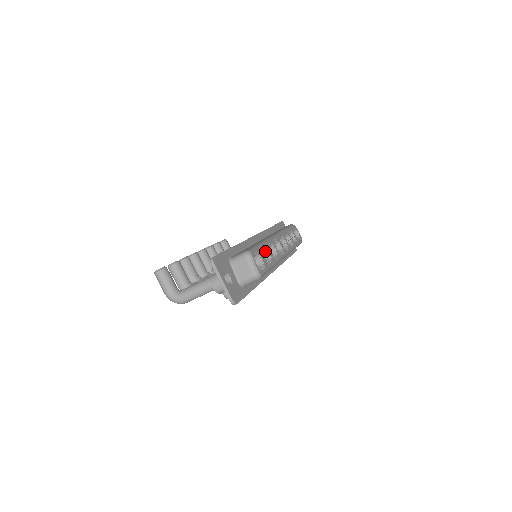
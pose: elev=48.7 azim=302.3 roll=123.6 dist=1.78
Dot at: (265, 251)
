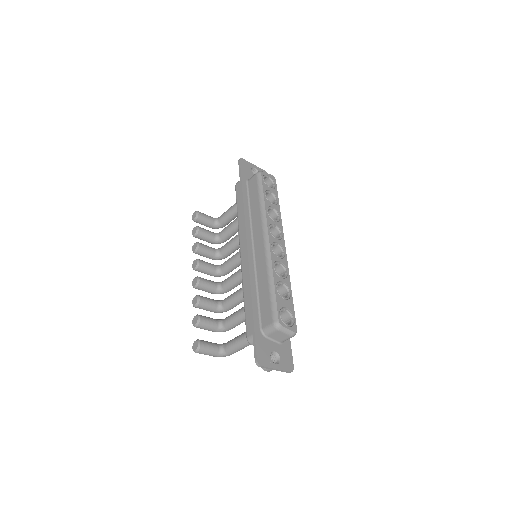
Dot at: (278, 285)
